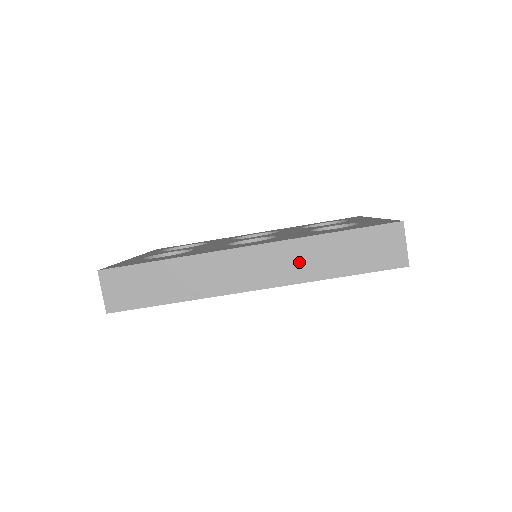
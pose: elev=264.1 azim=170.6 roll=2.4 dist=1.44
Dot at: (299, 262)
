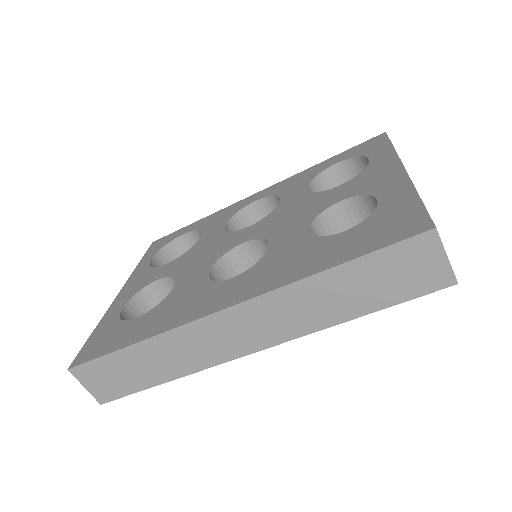
Dot at: (297, 312)
